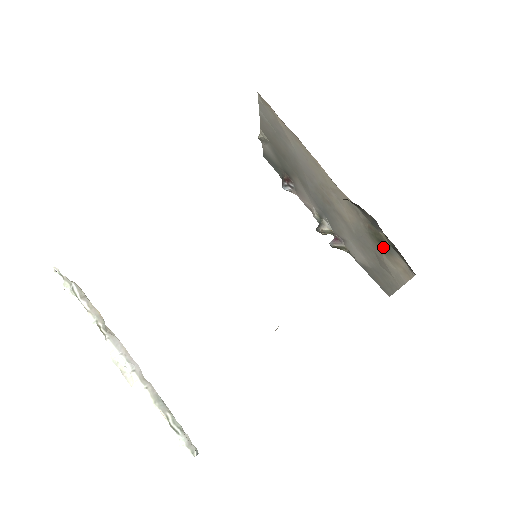
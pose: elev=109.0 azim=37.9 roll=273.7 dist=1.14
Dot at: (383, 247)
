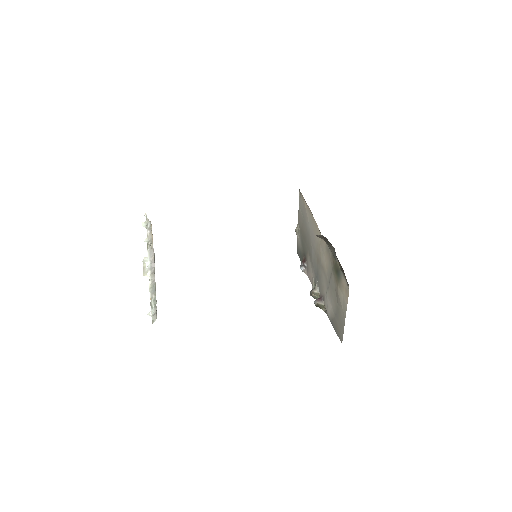
Dot at: (338, 276)
